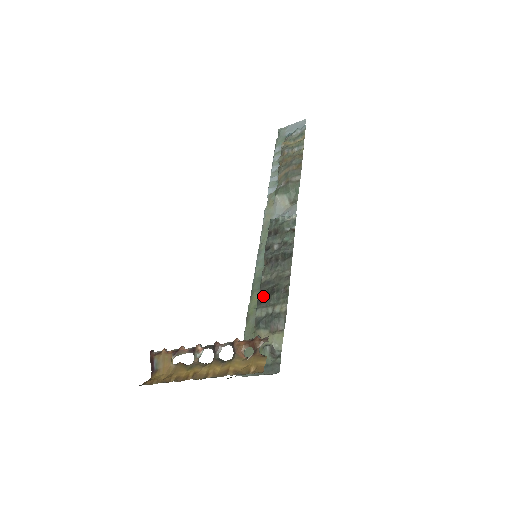
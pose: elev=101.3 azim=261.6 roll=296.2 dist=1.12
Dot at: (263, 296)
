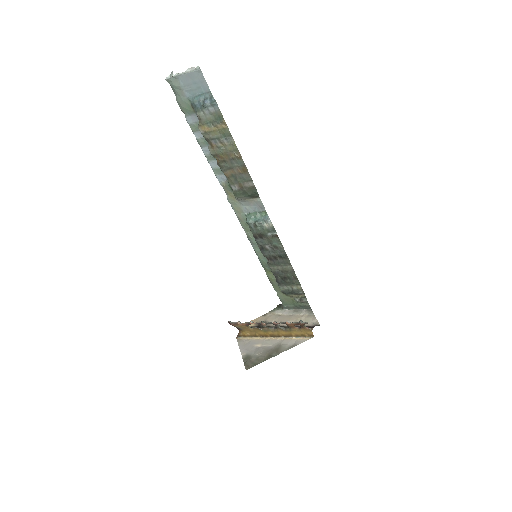
Dot at: (280, 281)
